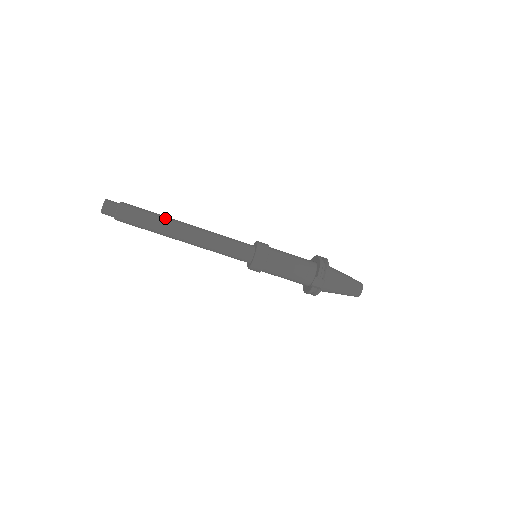
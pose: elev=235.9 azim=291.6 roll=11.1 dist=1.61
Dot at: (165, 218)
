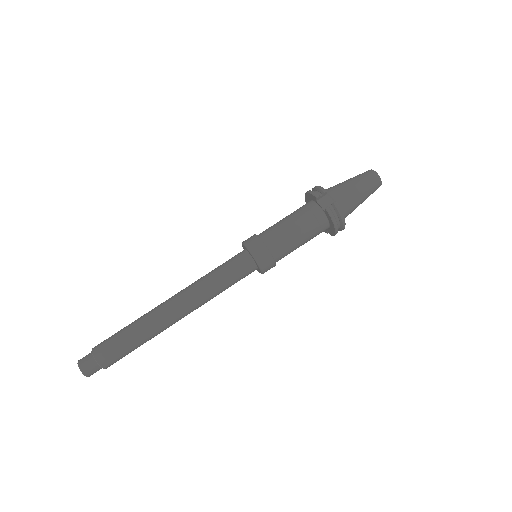
Dot at: (143, 315)
